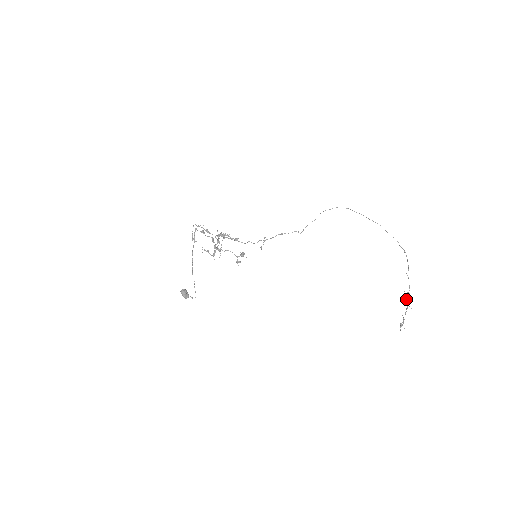
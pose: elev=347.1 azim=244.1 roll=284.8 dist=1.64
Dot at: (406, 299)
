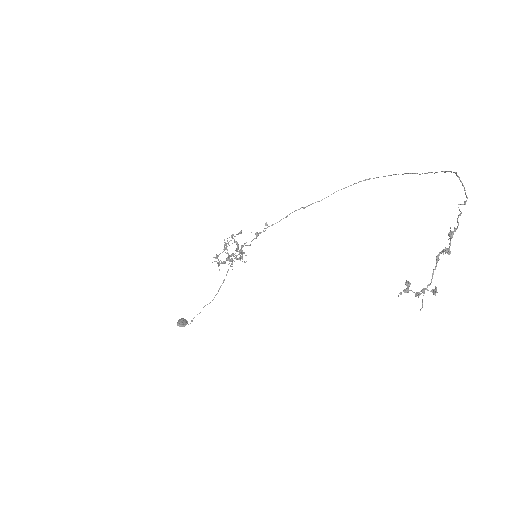
Dot at: (446, 248)
